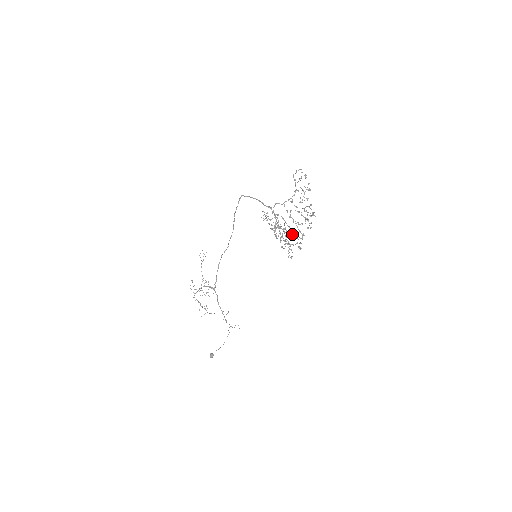
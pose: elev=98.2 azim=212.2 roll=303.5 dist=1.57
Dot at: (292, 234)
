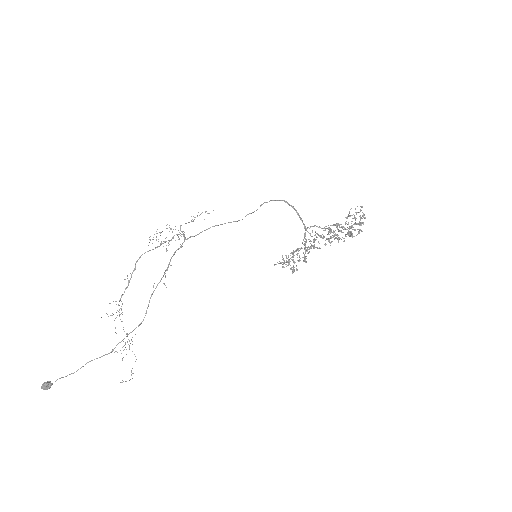
Dot at: occluded
